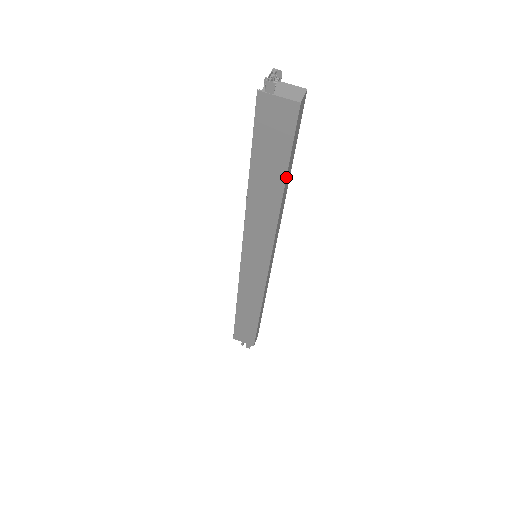
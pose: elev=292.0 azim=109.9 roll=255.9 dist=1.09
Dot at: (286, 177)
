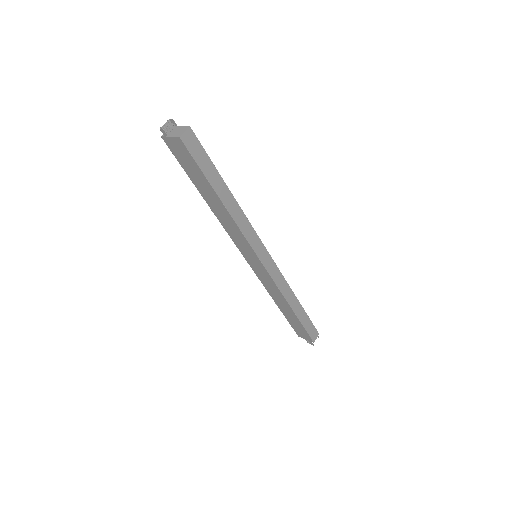
Dot at: (213, 189)
